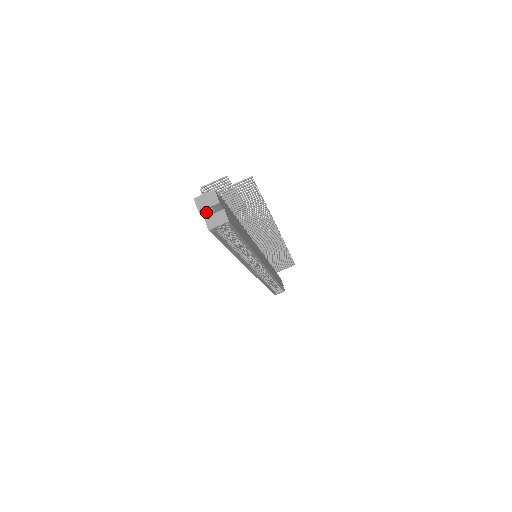
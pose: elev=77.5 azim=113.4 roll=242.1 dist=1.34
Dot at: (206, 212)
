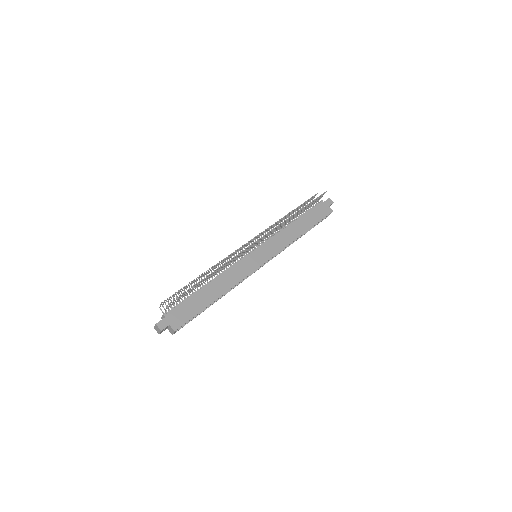
Dot at: occluded
